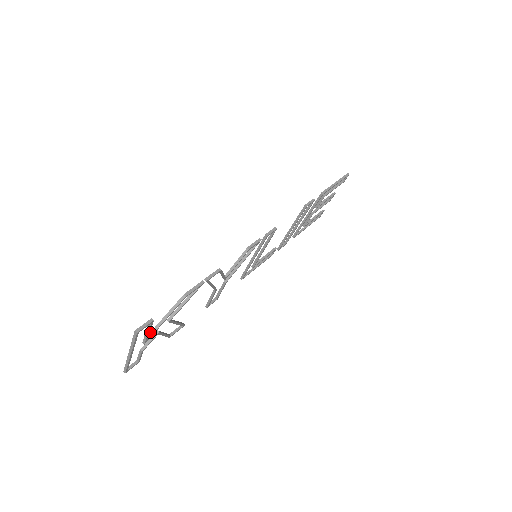
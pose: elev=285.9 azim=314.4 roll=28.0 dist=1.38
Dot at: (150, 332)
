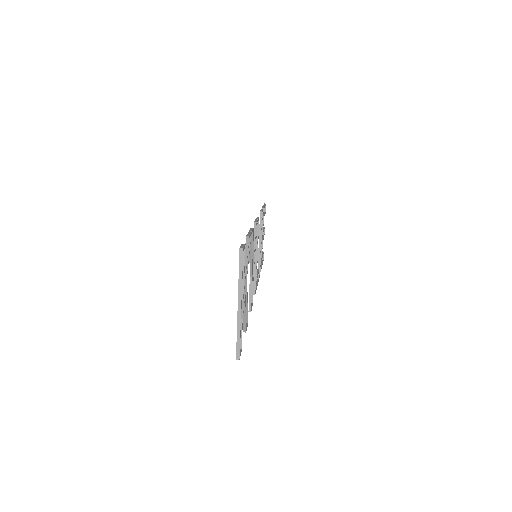
Dot at: occluded
